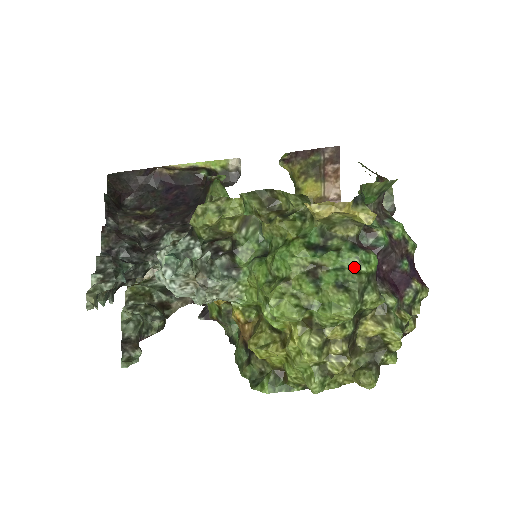
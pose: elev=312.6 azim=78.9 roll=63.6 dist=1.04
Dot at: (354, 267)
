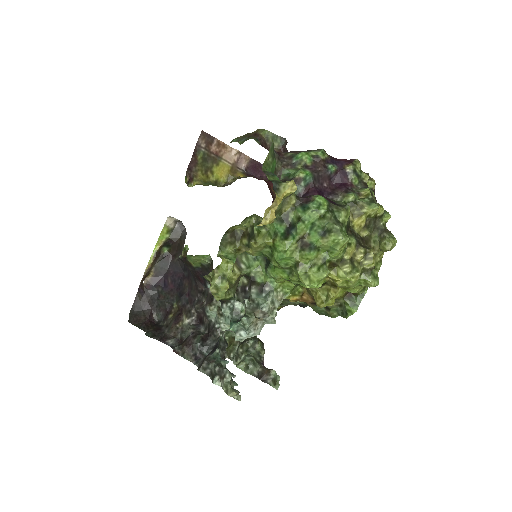
Dot at: (317, 217)
